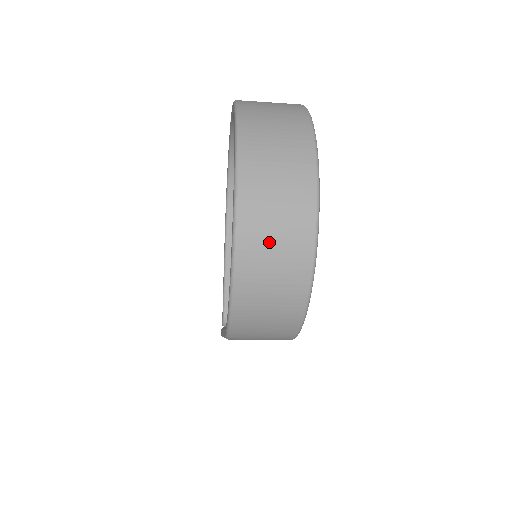
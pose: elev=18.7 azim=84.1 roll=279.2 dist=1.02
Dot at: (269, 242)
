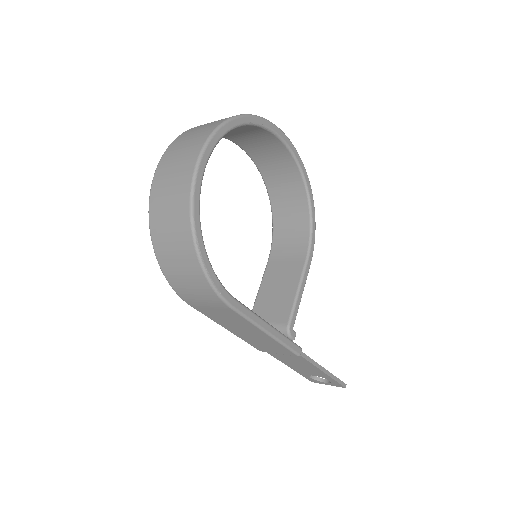
Dot at: (166, 194)
